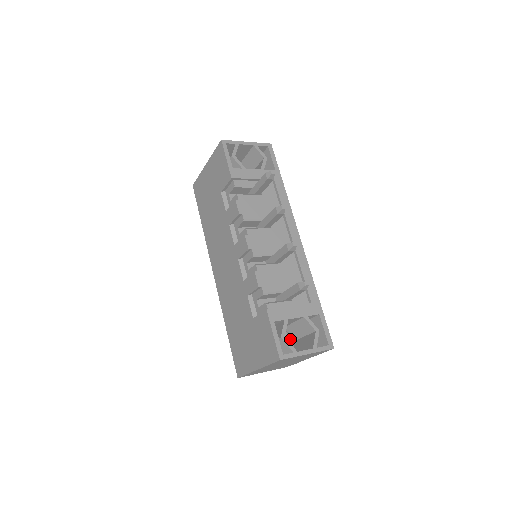
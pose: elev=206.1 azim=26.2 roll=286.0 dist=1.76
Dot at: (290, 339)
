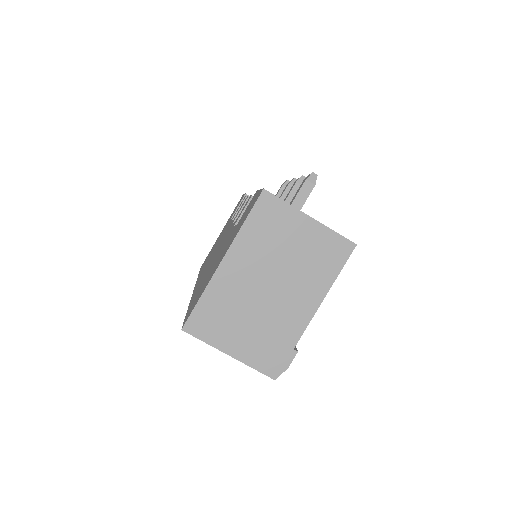
Dot at: occluded
